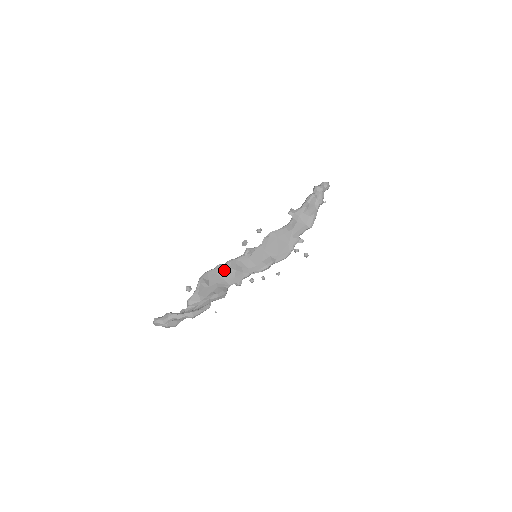
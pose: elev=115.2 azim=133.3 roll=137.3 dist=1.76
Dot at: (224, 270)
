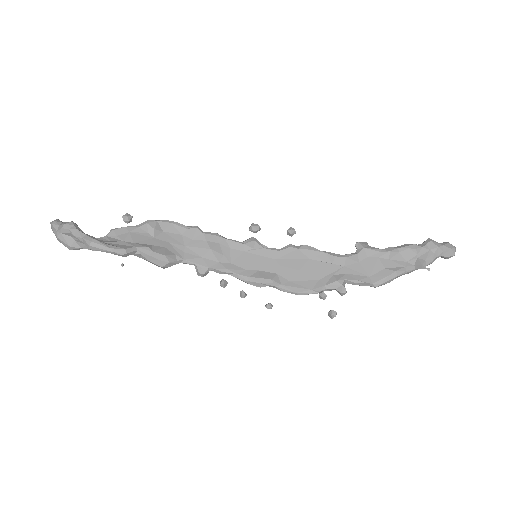
Dot at: (196, 237)
